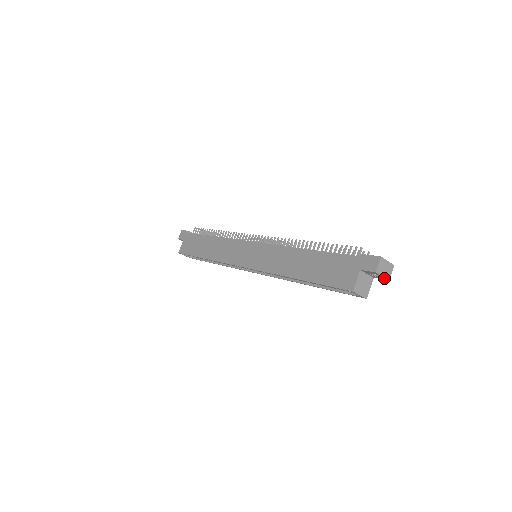
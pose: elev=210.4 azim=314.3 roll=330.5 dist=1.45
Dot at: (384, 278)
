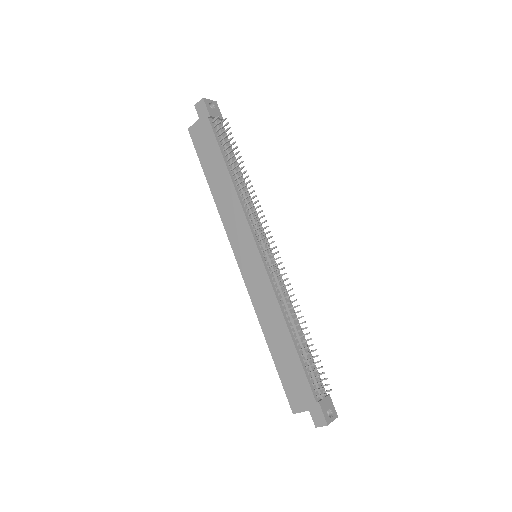
Dot at: occluded
